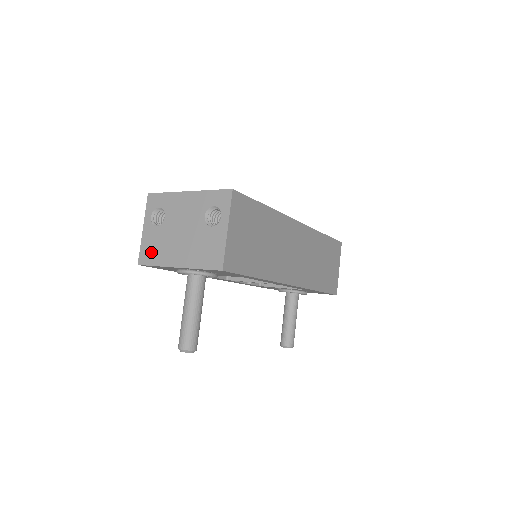
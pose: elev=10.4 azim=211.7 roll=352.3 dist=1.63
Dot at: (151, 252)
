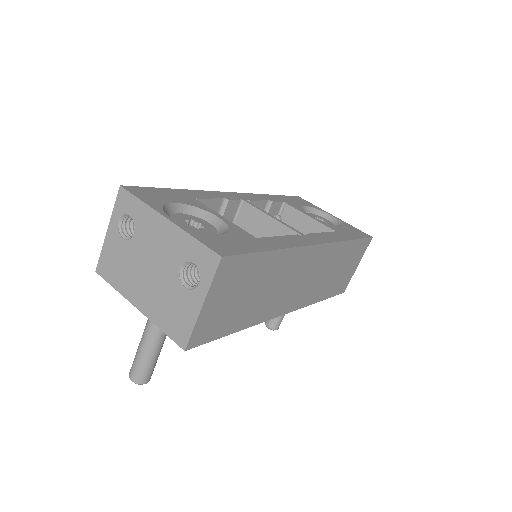
Dot at: (112, 267)
